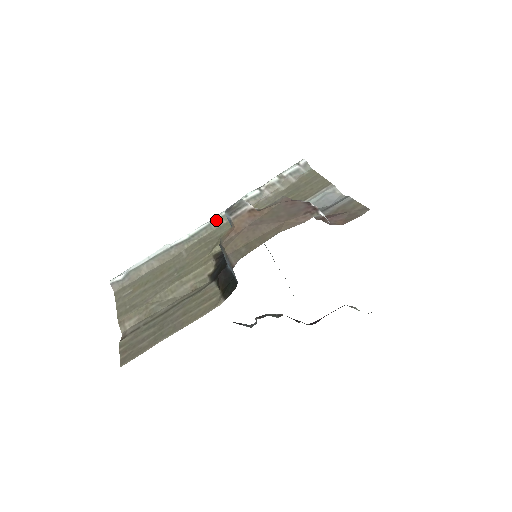
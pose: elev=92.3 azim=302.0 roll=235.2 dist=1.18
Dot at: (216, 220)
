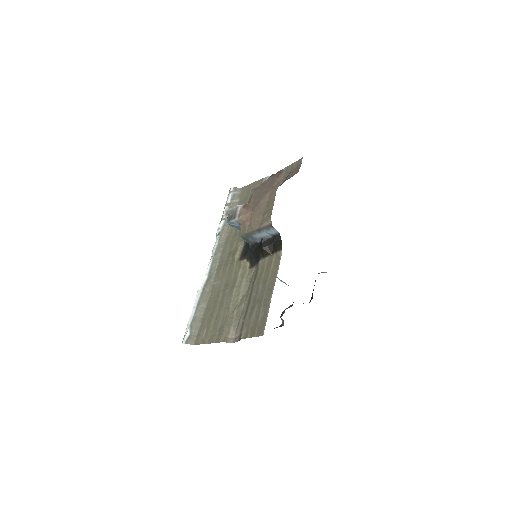
Dot at: (215, 253)
